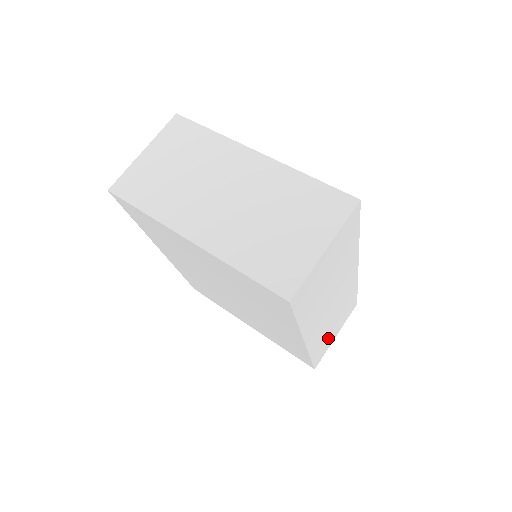
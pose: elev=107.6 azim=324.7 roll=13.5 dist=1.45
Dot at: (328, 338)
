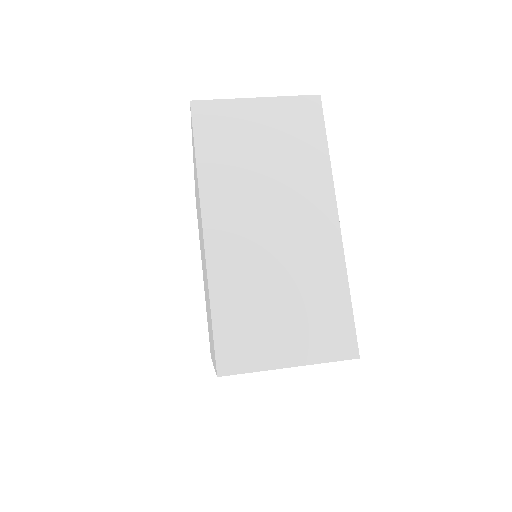
Dot at: occluded
